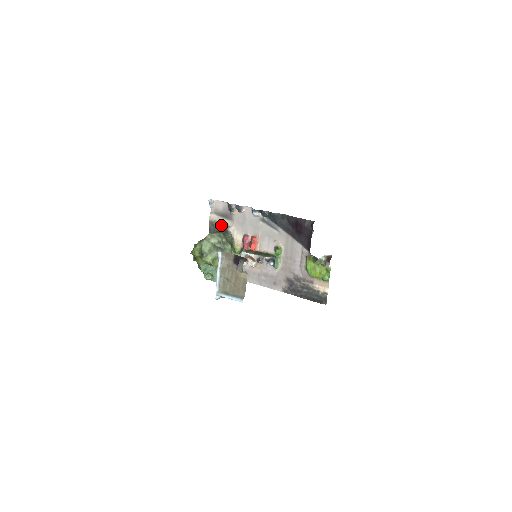
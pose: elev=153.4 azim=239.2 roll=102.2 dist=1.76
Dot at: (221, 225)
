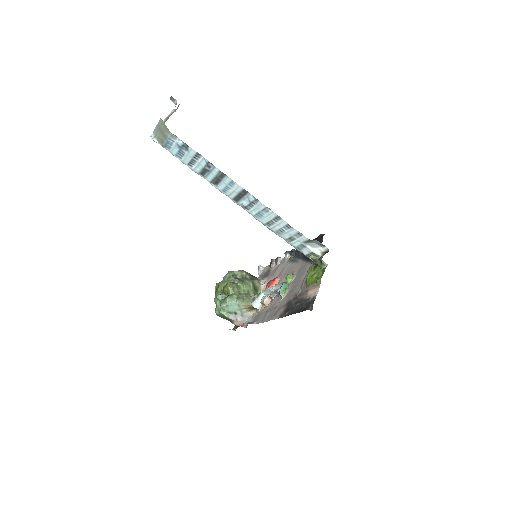
Dot at: occluded
